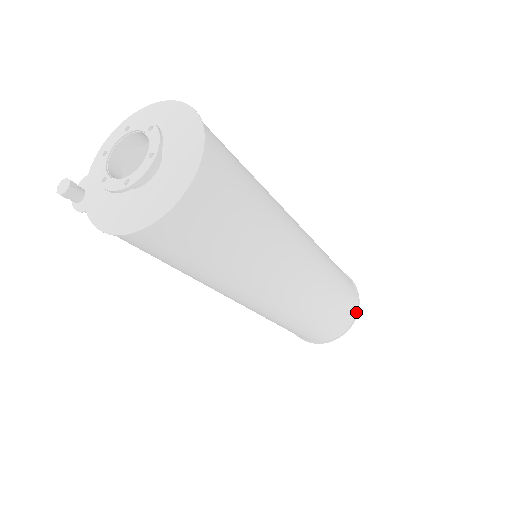
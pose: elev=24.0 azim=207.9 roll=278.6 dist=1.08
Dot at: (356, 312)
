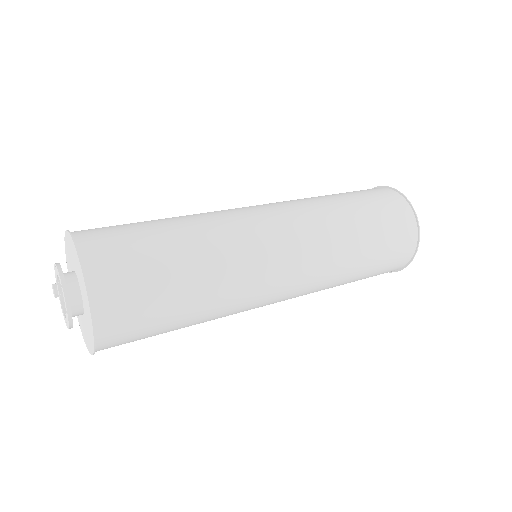
Dot at: (415, 250)
